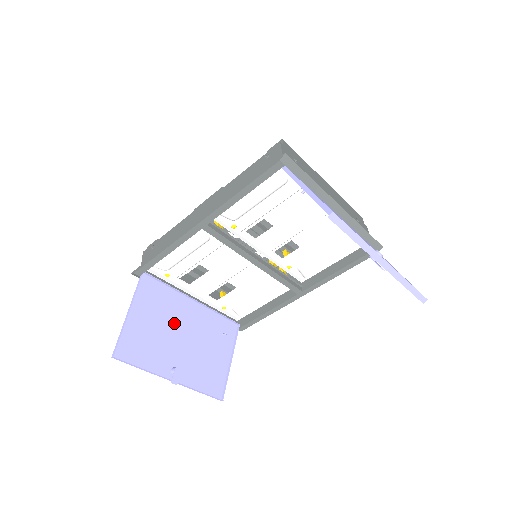
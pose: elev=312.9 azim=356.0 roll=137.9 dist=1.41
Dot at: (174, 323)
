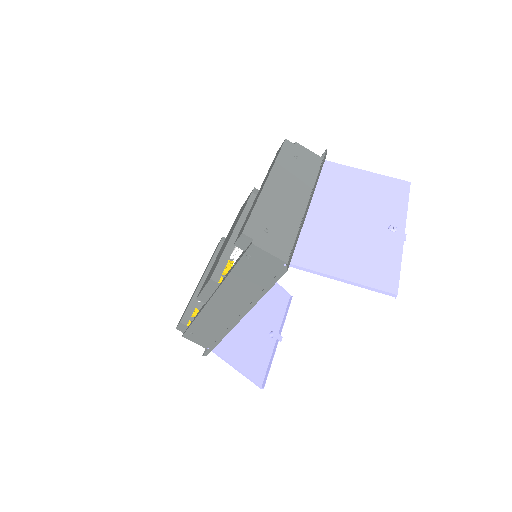
Dot at: (242, 325)
